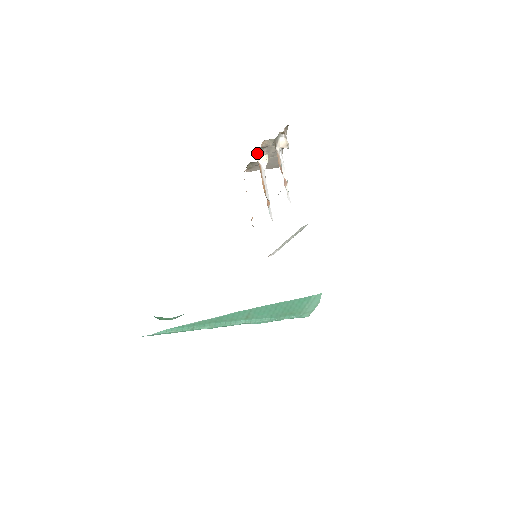
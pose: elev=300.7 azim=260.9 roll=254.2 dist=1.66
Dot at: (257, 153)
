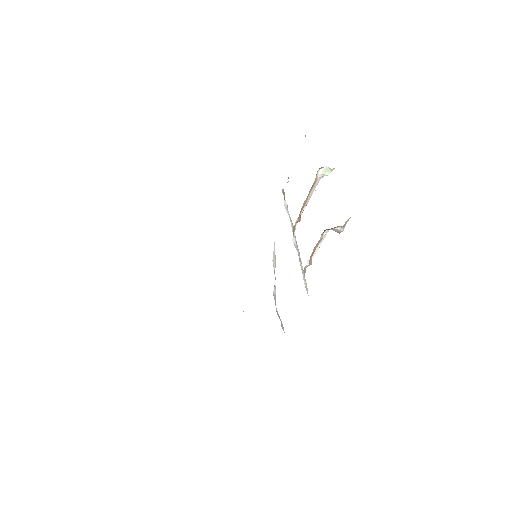
Dot at: (321, 167)
